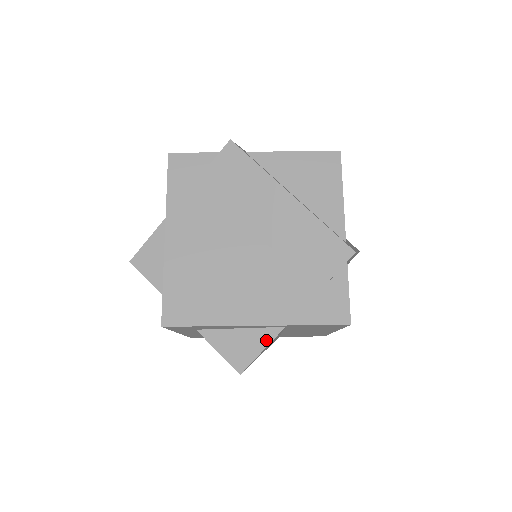
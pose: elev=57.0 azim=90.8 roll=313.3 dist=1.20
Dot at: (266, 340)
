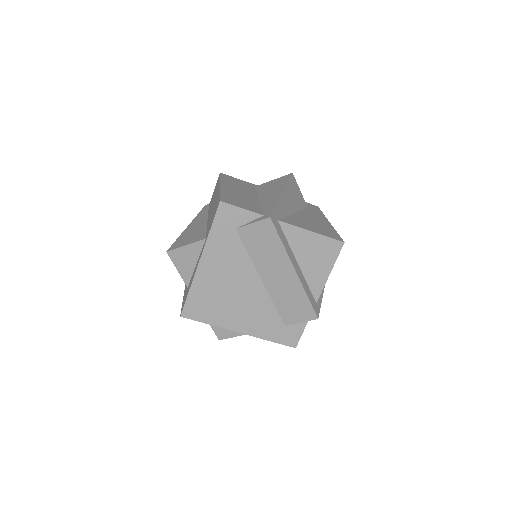
Dot at: occluded
